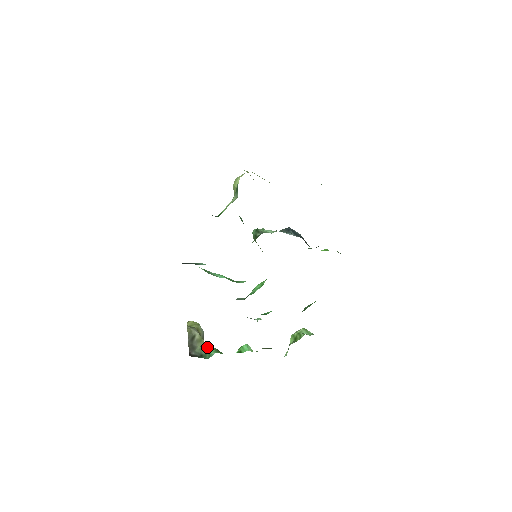
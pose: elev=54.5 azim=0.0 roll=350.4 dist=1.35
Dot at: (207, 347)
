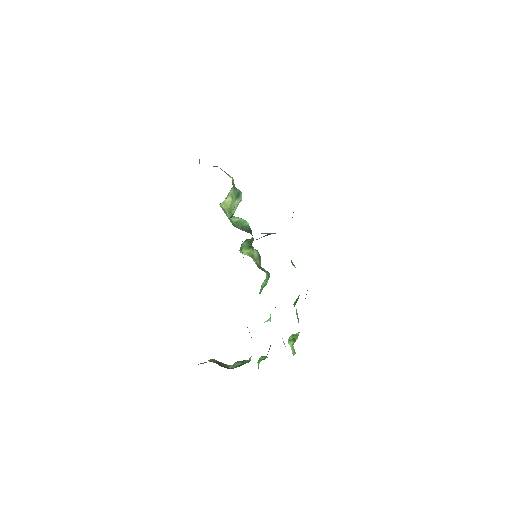
Dot at: (238, 362)
